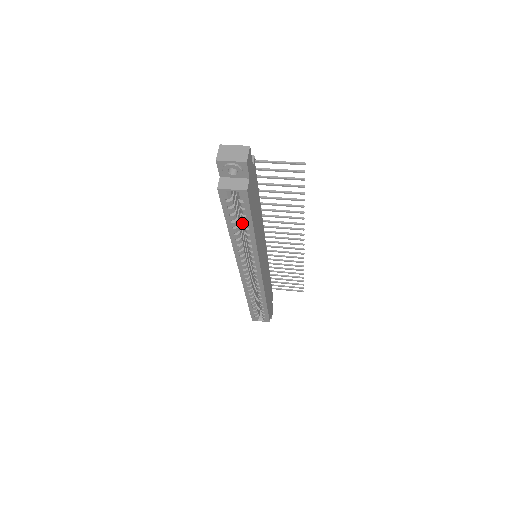
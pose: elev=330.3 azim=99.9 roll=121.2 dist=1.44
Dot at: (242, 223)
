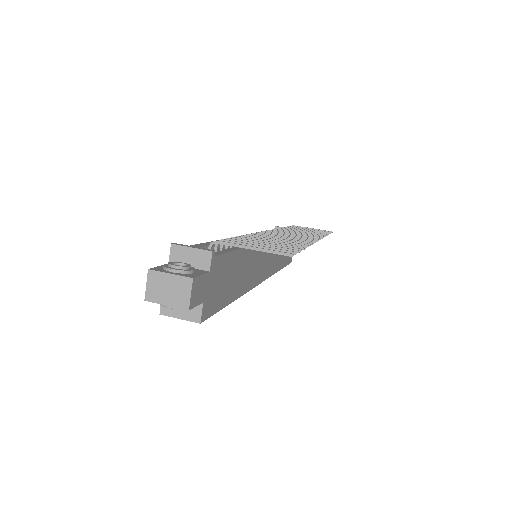
Dot at: occluded
